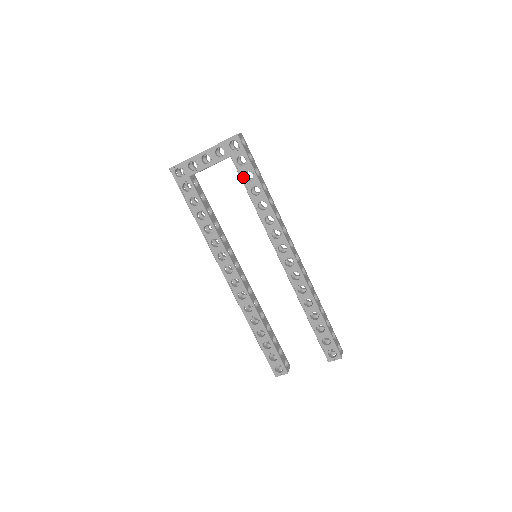
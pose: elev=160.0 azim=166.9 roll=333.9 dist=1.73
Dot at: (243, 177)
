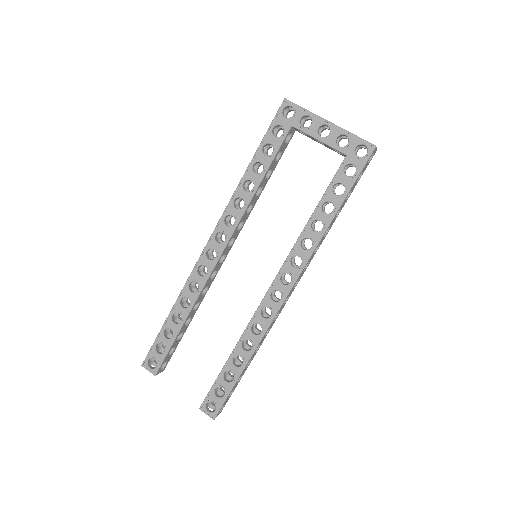
Dot at: (334, 184)
